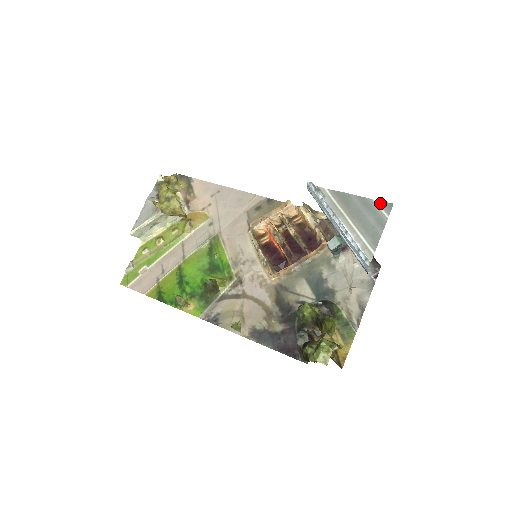
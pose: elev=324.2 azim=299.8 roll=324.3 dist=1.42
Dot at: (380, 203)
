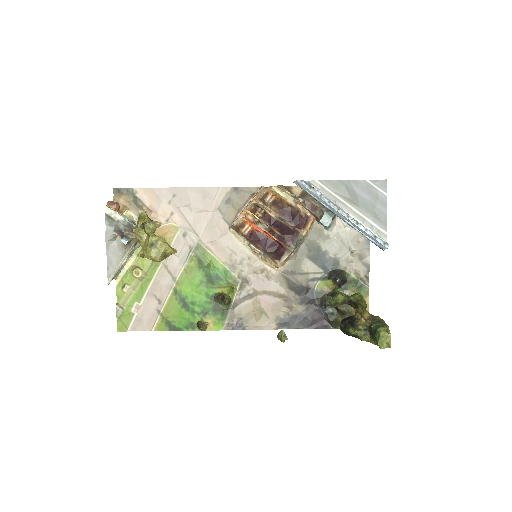
Dot at: (374, 182)
